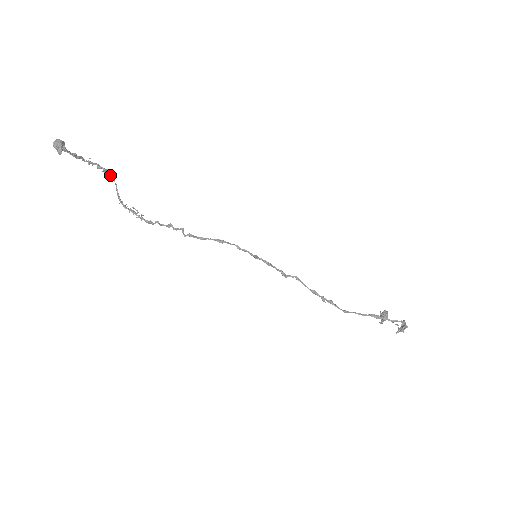
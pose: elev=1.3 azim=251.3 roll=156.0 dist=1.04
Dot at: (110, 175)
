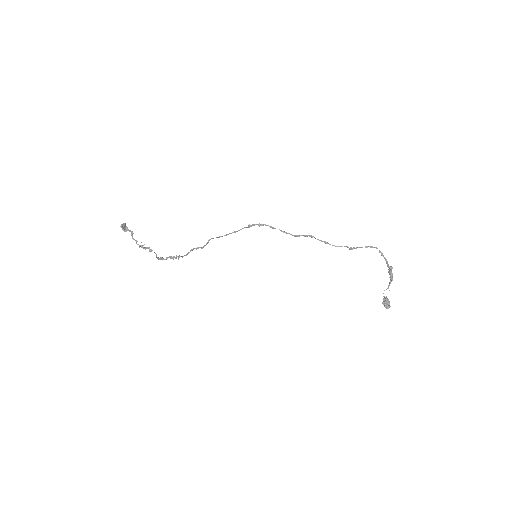
Dot at: occluded
